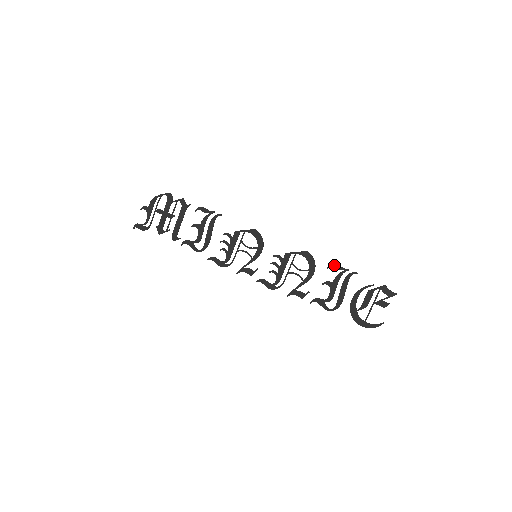
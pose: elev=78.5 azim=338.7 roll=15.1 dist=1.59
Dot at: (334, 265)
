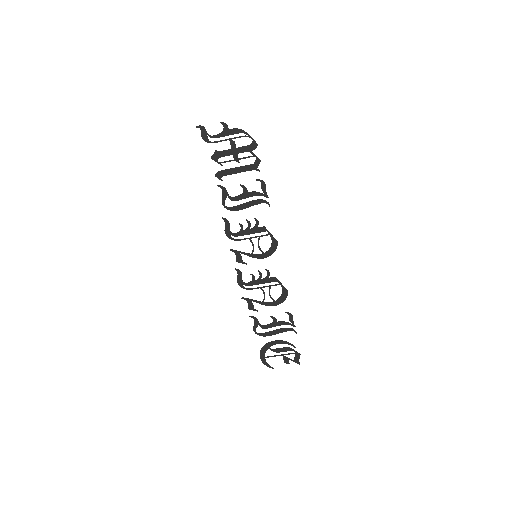
Dot at: (291, 315)
